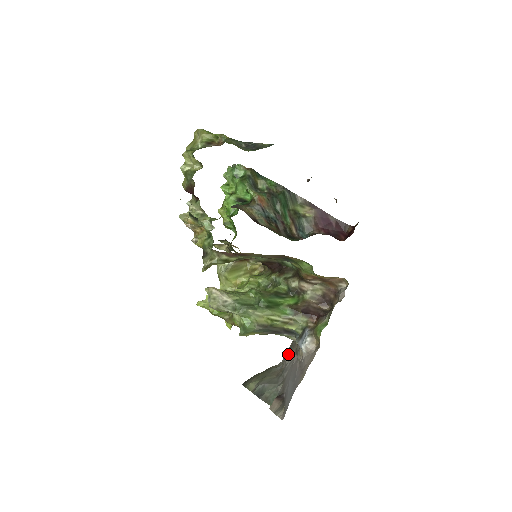
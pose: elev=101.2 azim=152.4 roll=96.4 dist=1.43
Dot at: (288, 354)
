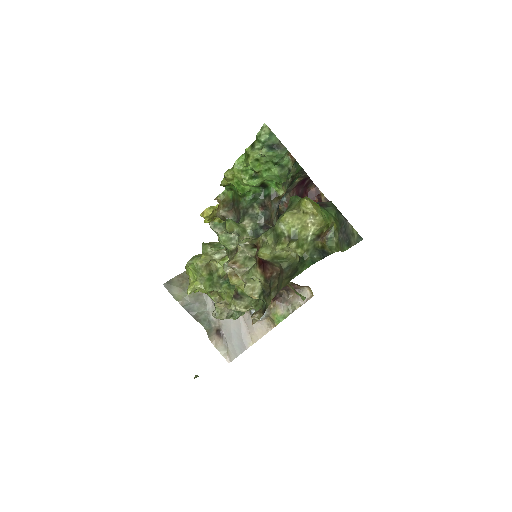
Dot at: occluded
